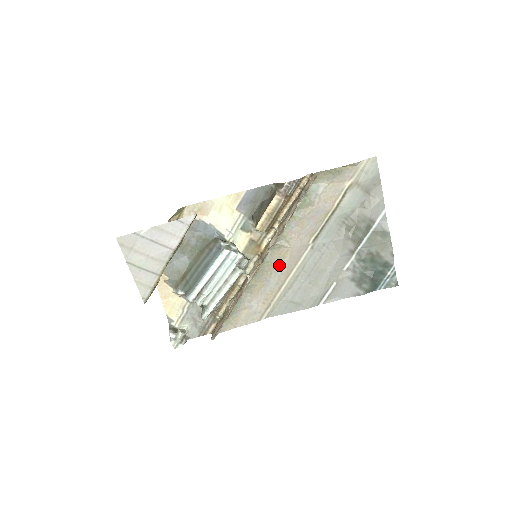
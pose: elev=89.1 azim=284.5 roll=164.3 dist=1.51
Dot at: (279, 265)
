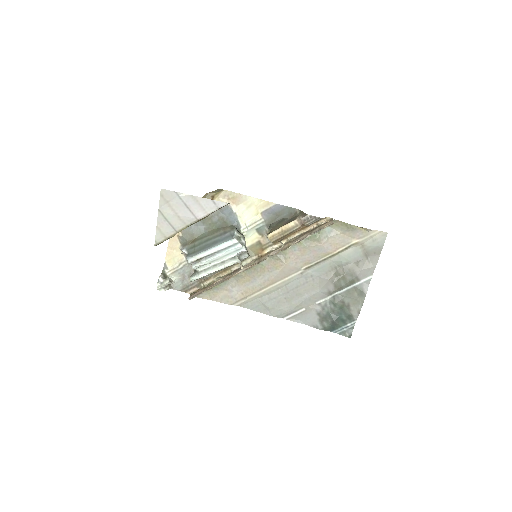
Dot at: (270, 272)
